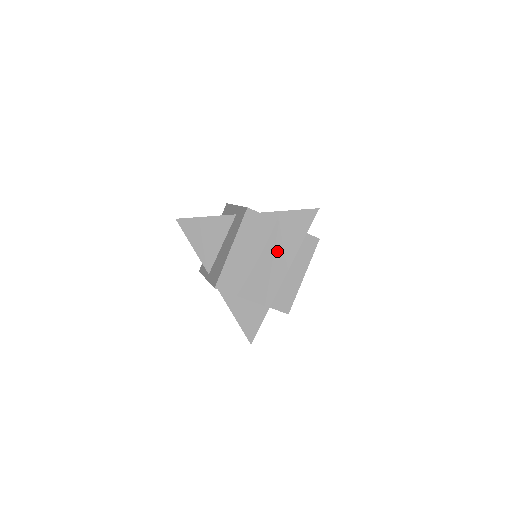
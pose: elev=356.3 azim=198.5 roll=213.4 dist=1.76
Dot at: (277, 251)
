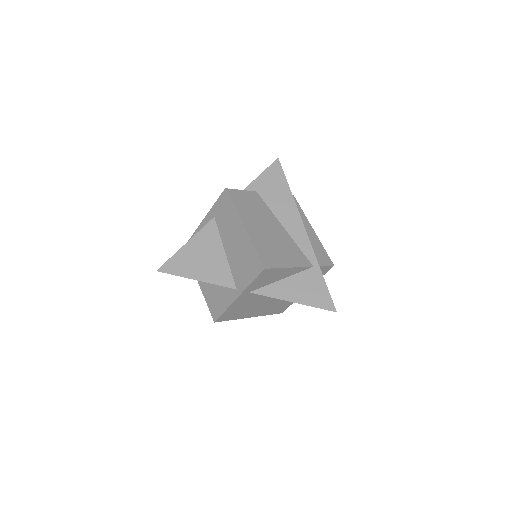
Dot at: (278, 214)
